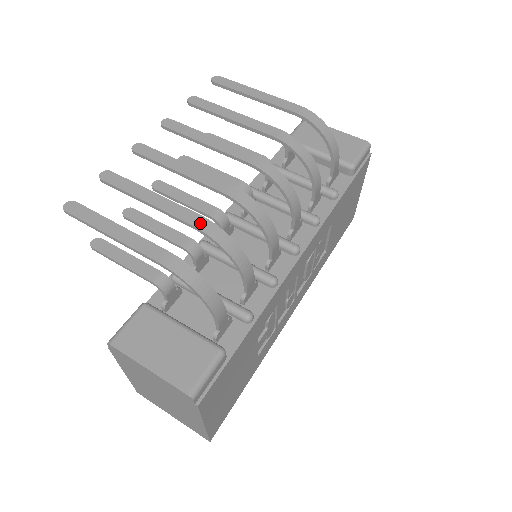
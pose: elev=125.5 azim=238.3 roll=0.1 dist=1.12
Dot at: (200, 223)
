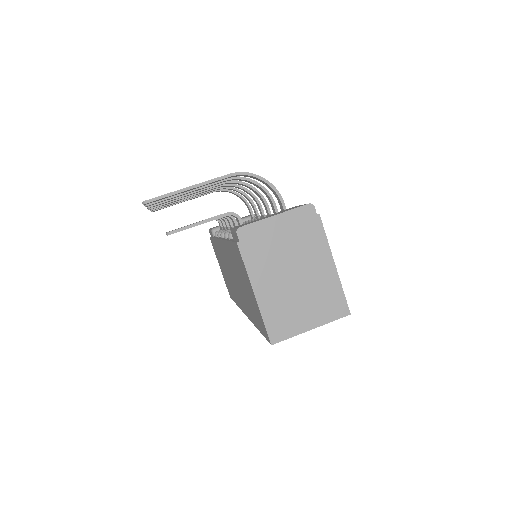
Dot at: (228, 178)
